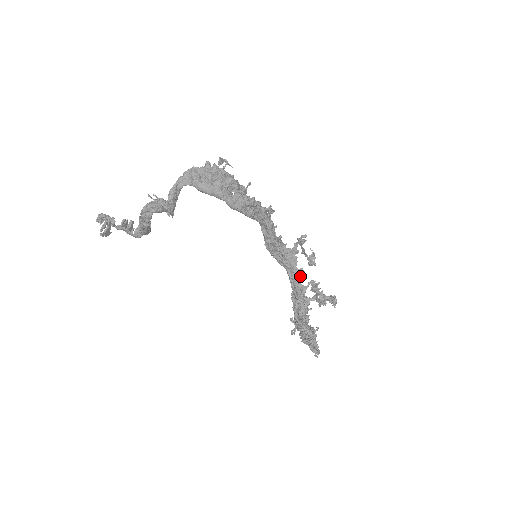
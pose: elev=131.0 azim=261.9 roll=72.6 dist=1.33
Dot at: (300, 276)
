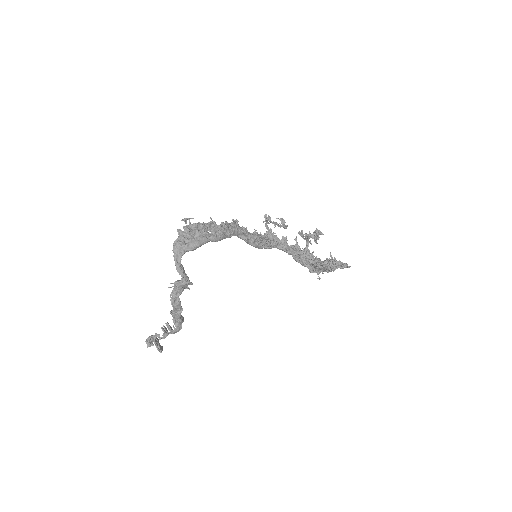
Dot at: occluded
